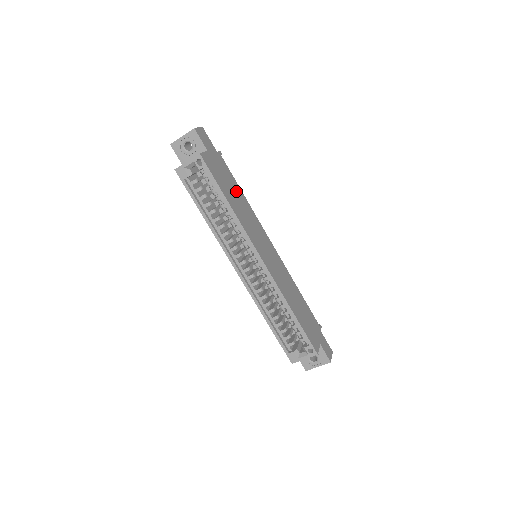
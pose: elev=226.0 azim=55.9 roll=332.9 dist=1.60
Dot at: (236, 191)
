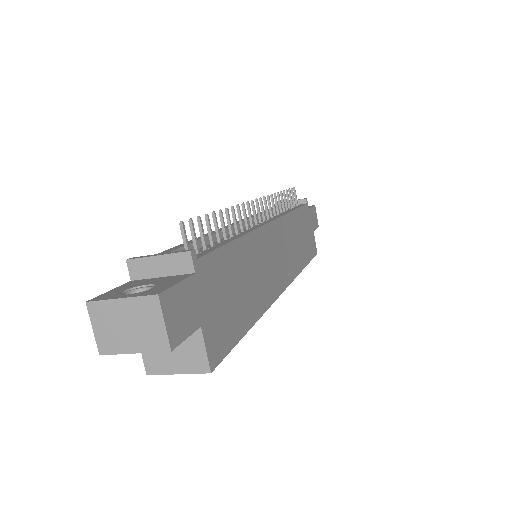
Dot at: (237, 268)
